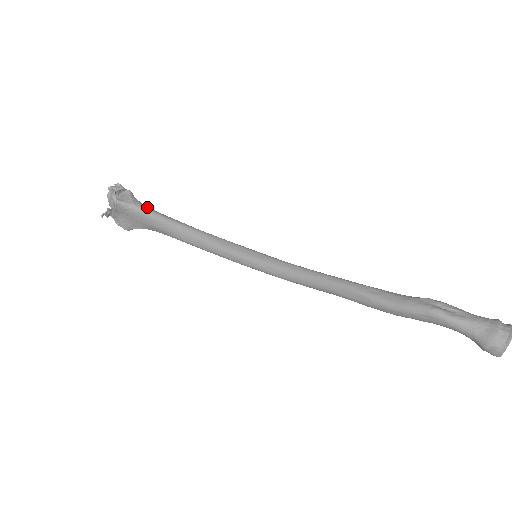
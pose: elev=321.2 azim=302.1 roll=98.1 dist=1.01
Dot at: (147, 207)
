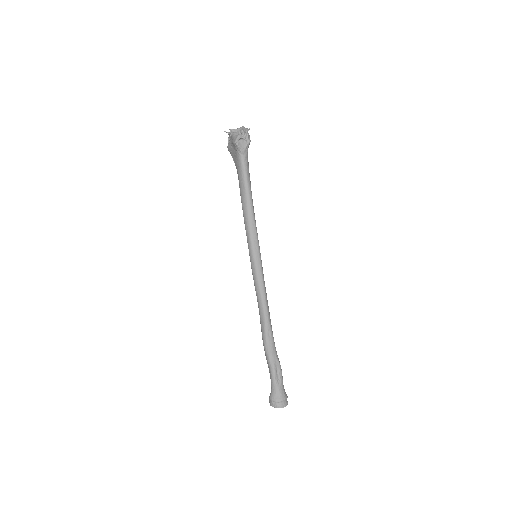
Dot at: (247, 162)
